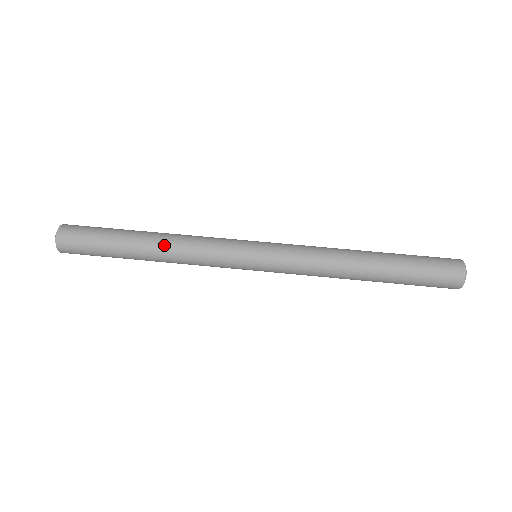
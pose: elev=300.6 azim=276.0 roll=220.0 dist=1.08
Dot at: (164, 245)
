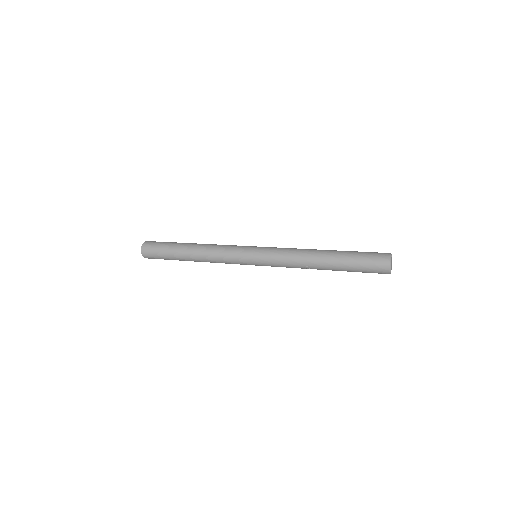
Dot at: (202, 245)
